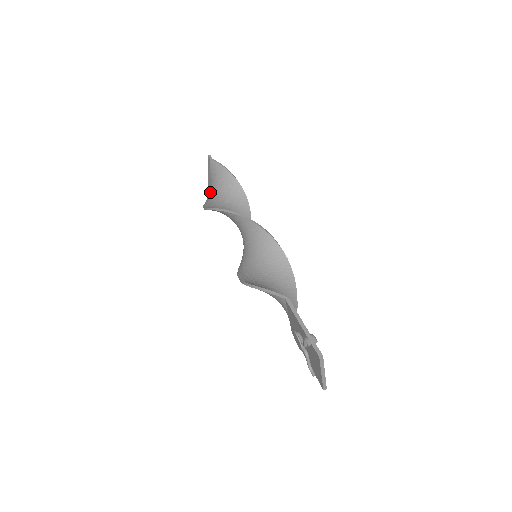
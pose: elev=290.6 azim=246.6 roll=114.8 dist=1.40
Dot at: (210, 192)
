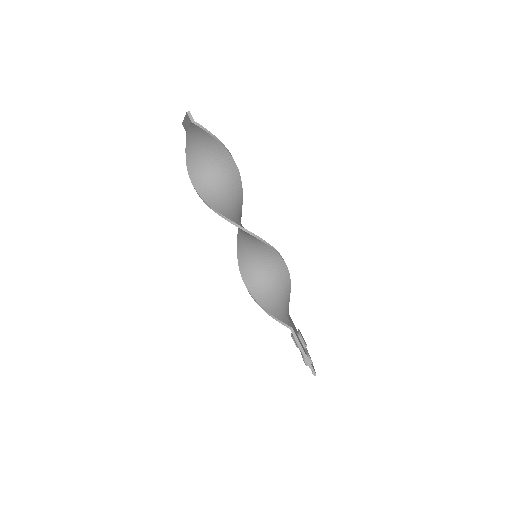
Dot at: (191, 146)
